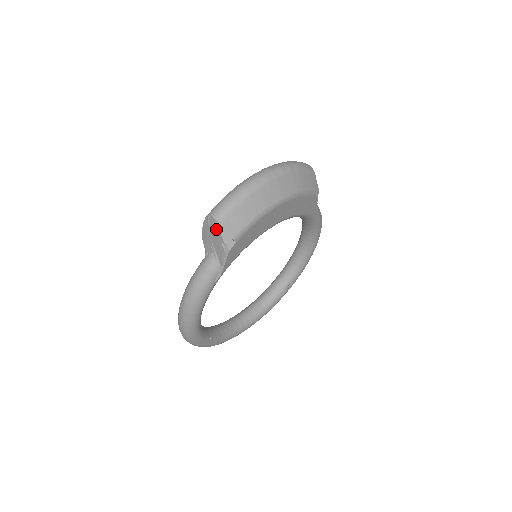
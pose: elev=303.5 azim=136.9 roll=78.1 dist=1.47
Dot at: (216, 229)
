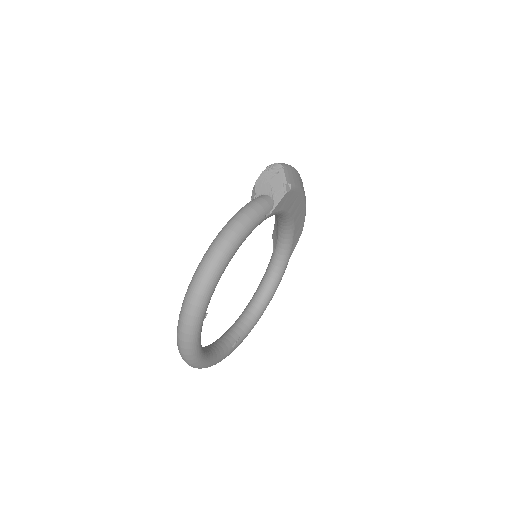
Dot at: (281, 172)
